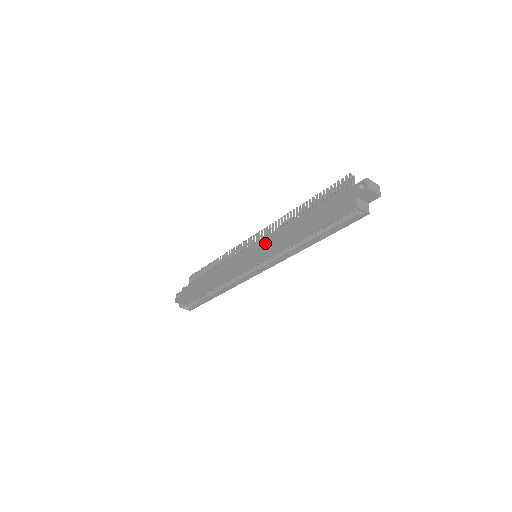
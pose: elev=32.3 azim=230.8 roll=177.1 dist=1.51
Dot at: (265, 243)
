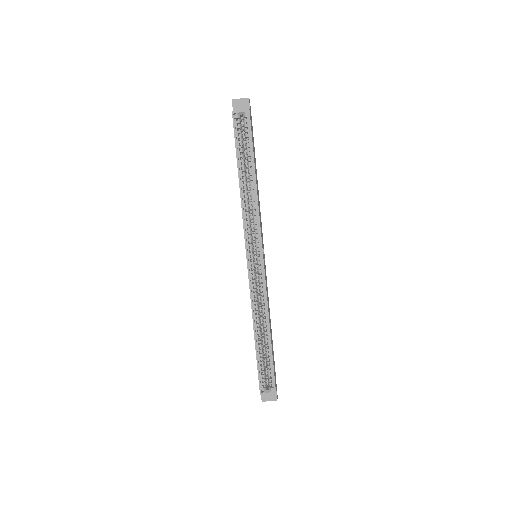
Dot at: occluded
